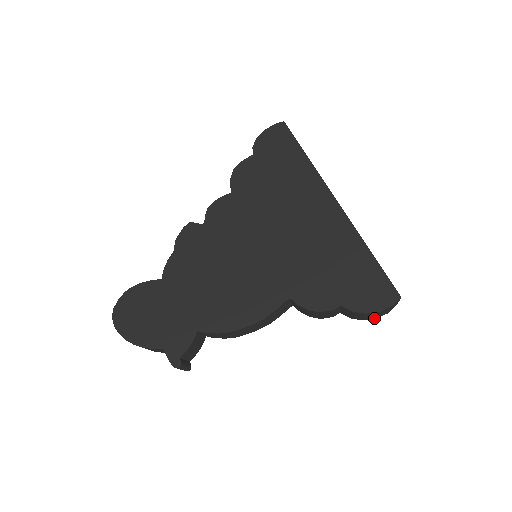
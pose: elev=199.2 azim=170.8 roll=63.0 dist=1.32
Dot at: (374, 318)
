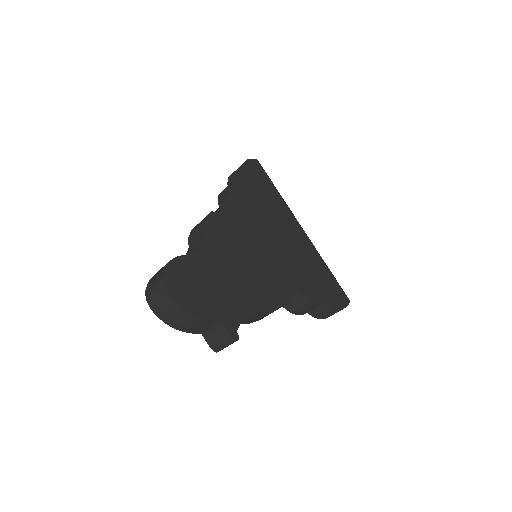
Dot at: occluded
